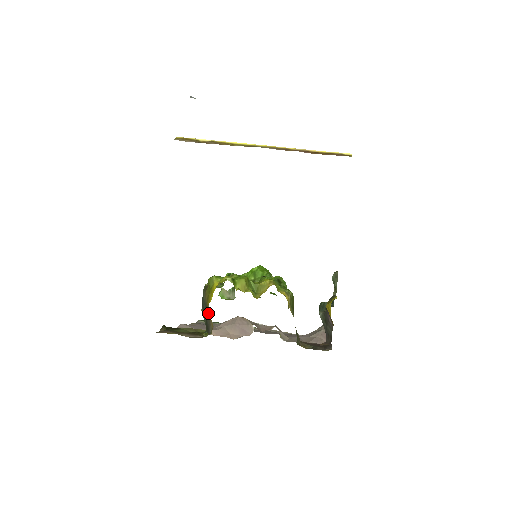
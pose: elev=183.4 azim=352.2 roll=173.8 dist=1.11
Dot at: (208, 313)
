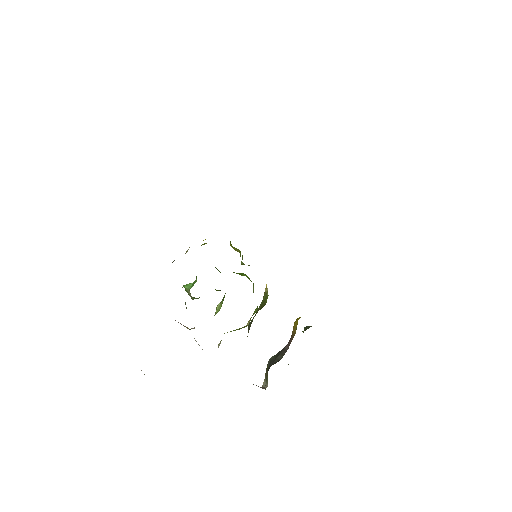
Dot at: occluded
